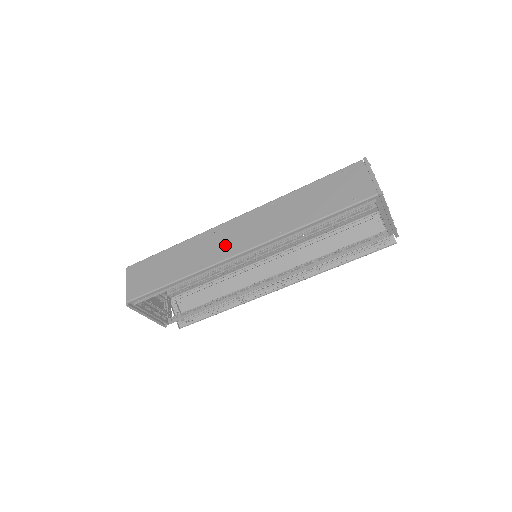
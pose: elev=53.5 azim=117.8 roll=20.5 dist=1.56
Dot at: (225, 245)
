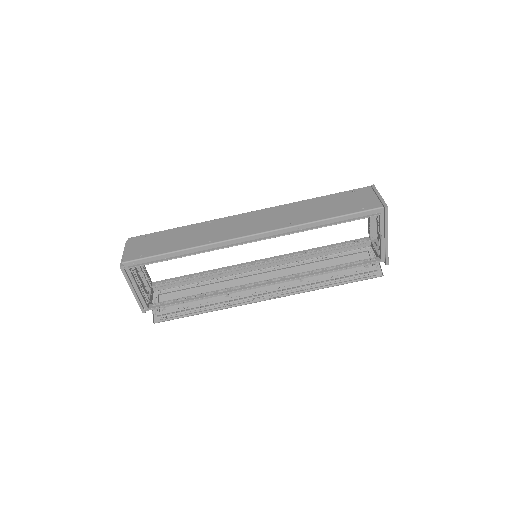
Dot at: (236, 229)
